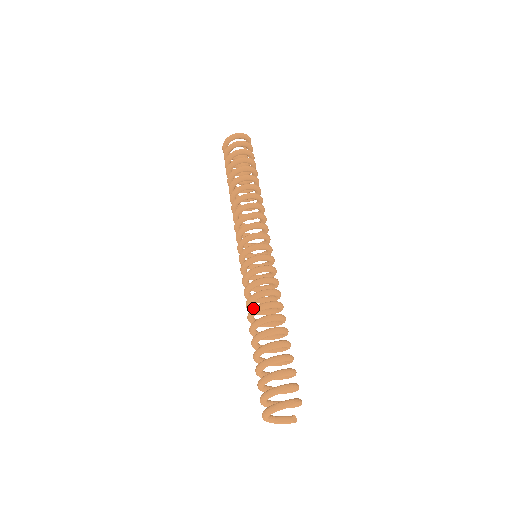
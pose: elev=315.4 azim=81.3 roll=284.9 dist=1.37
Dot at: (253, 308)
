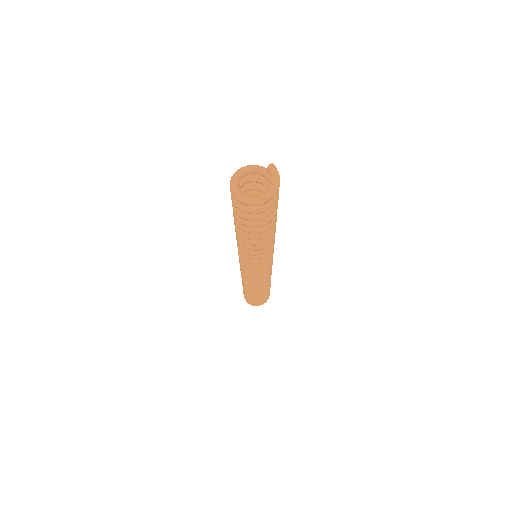
Dot at: (246, 285)
